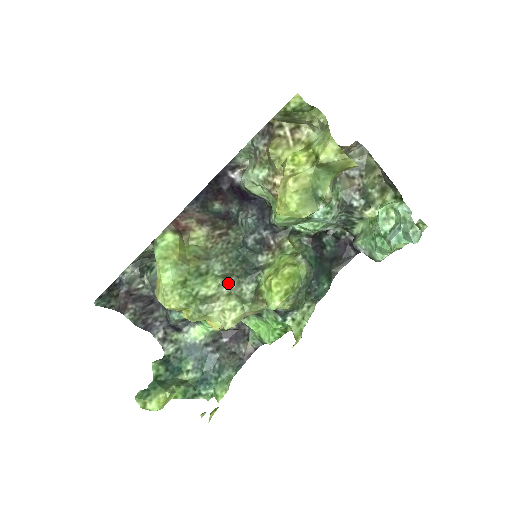
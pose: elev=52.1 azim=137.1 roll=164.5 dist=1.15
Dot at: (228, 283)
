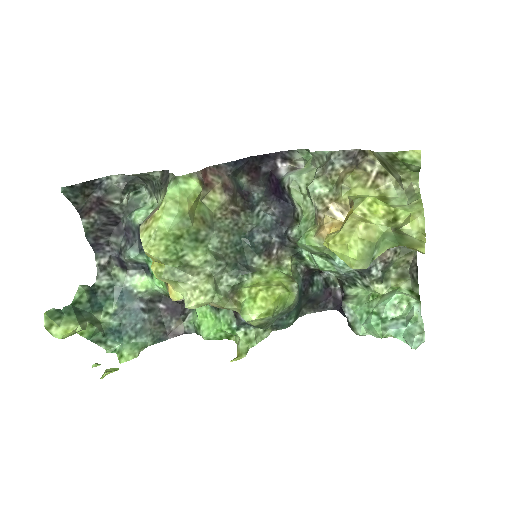
Dot at: (216, 264)
